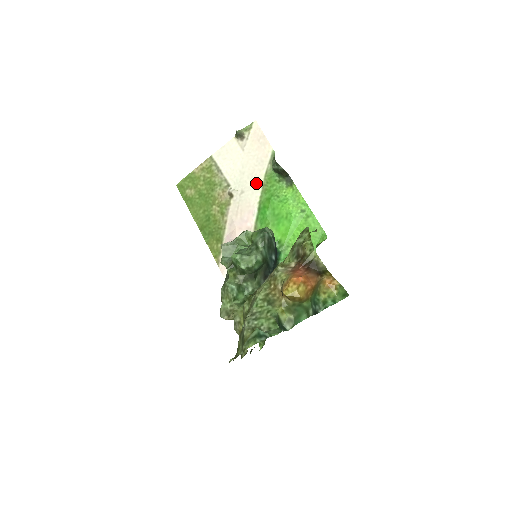
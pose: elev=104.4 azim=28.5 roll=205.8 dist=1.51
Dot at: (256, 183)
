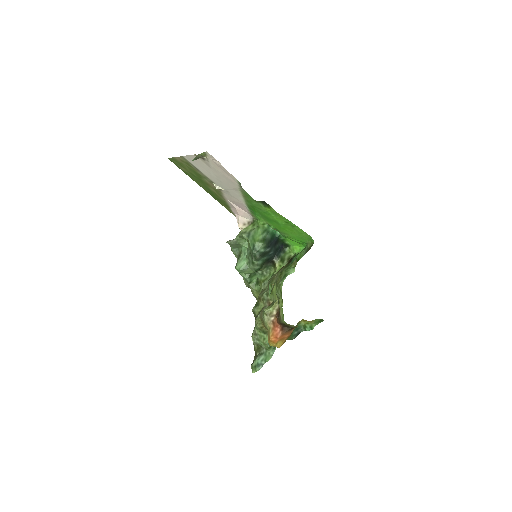
Dot at: (236, 192)
